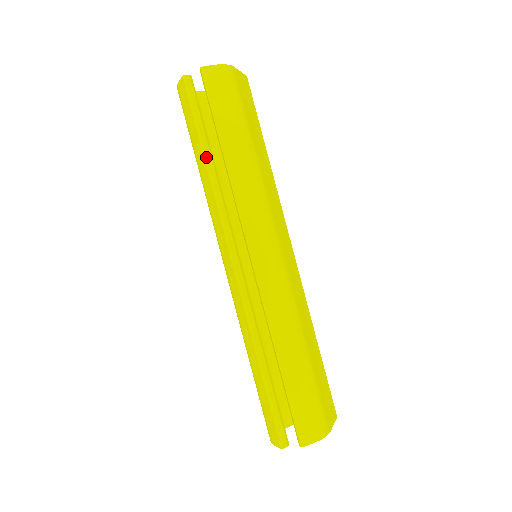
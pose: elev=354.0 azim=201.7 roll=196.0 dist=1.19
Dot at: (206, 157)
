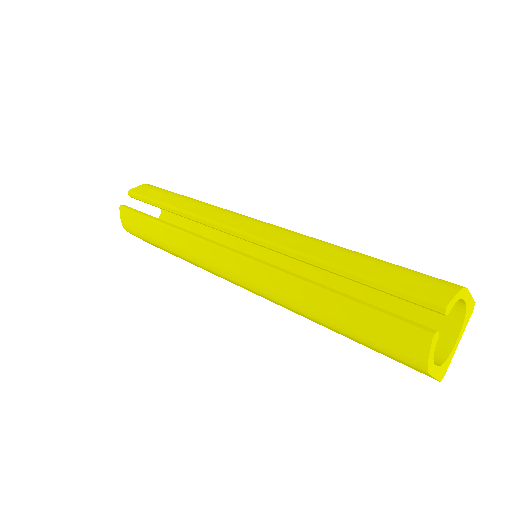
Dot at: (161, 223)
